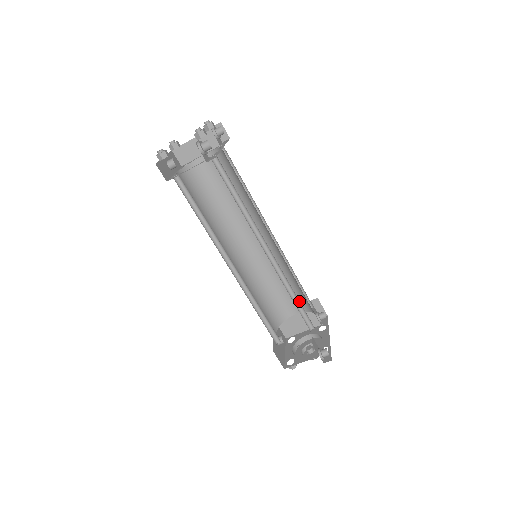
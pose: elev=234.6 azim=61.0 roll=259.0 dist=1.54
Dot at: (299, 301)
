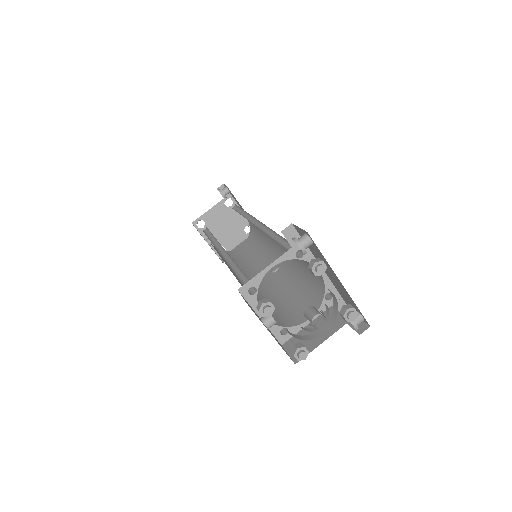
Dot at: (285, 241)
